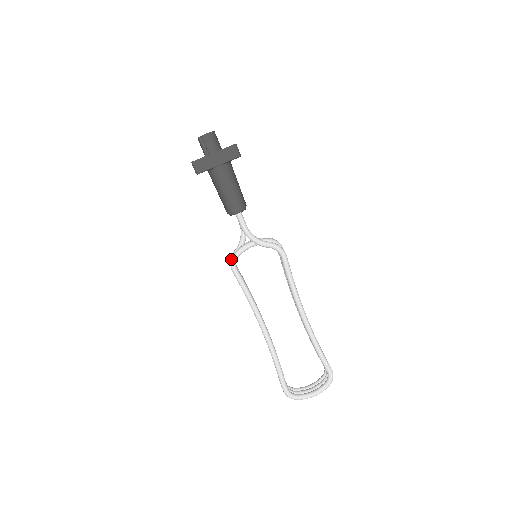
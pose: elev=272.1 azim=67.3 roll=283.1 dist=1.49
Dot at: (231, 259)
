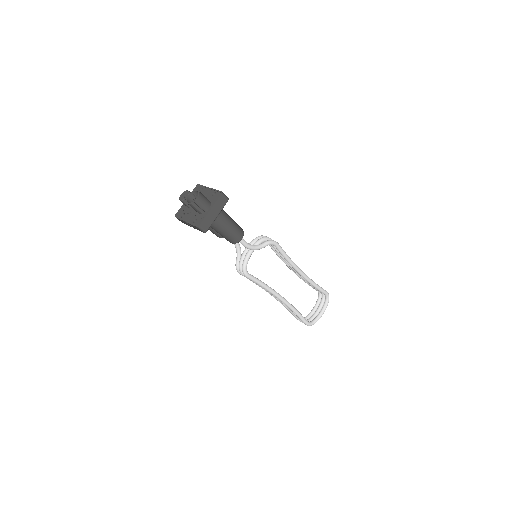
Dot at: (243, 270)
